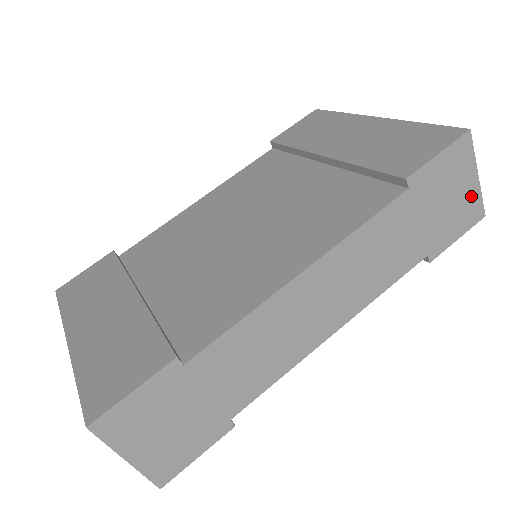
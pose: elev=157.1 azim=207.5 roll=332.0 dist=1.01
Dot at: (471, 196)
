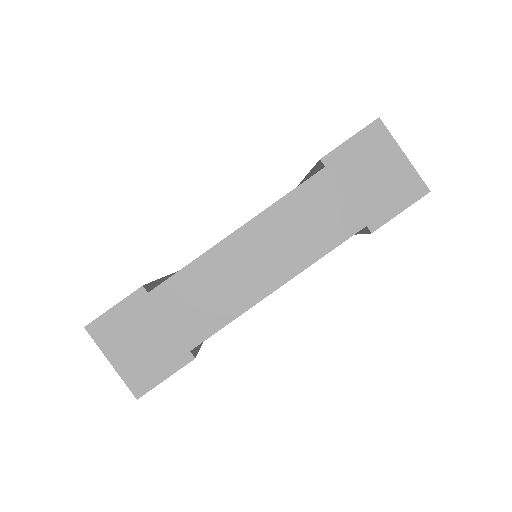
Dot at: (403, 173)
